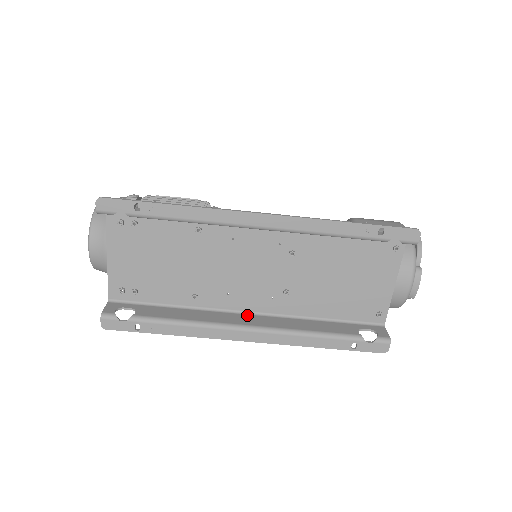
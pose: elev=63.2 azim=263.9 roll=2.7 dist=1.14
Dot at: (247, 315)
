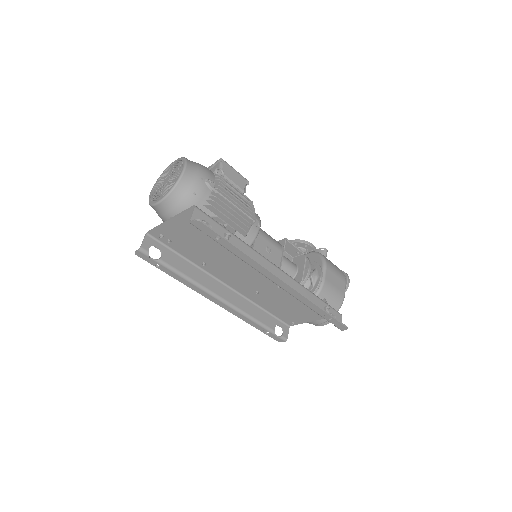
Dot at: (225, 287)
